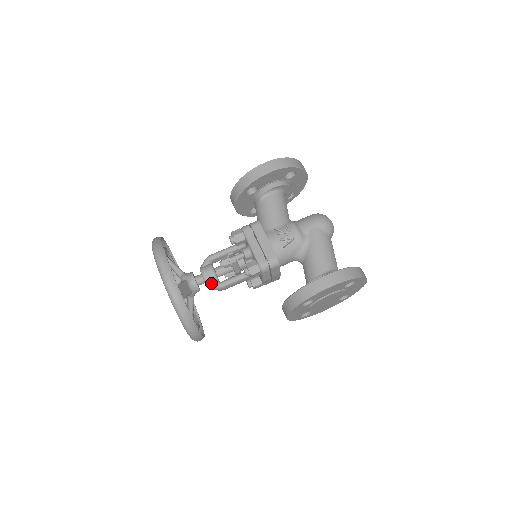
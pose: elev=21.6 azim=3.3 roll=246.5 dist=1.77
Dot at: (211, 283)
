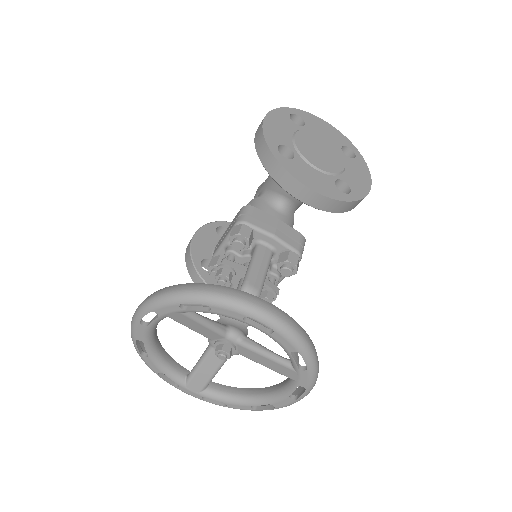
Dot at: occluded
